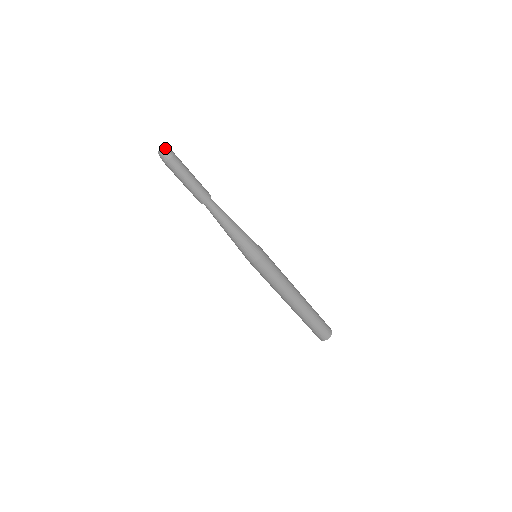
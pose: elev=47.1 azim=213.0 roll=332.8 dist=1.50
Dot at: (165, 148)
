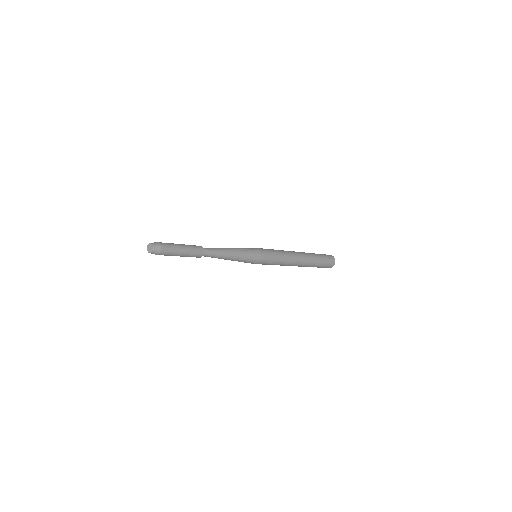
Dot at: (151, 252)
